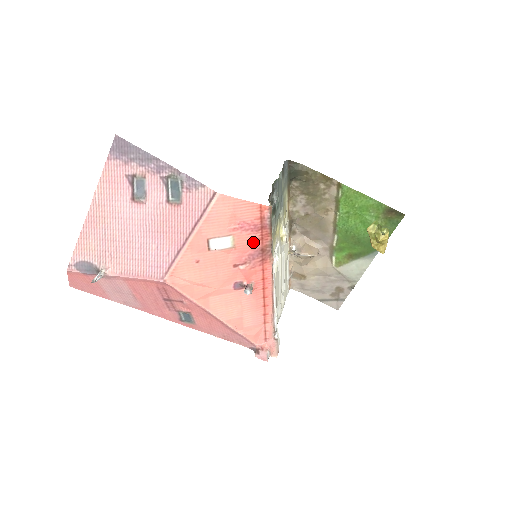
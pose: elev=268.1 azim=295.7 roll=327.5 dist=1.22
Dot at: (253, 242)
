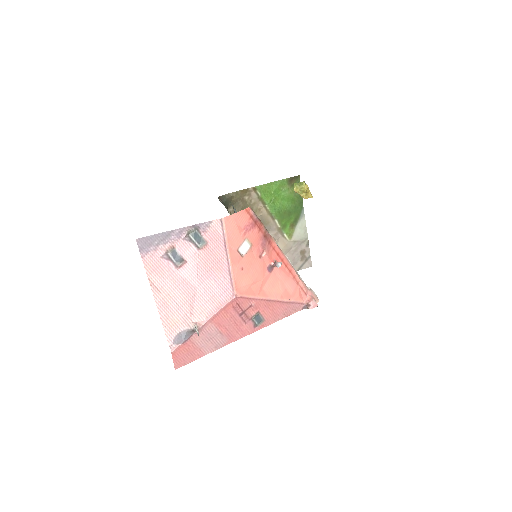
Dot at: (258, 235)
